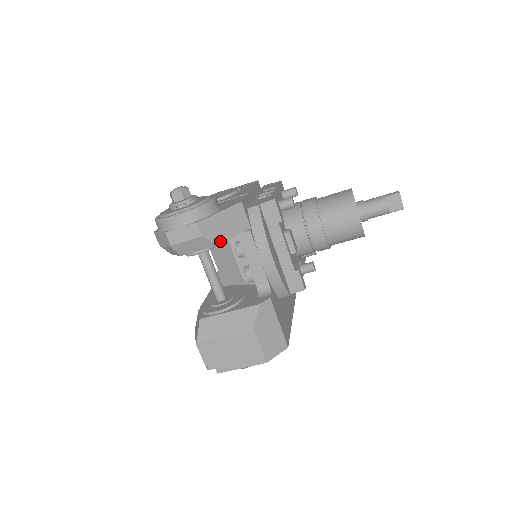
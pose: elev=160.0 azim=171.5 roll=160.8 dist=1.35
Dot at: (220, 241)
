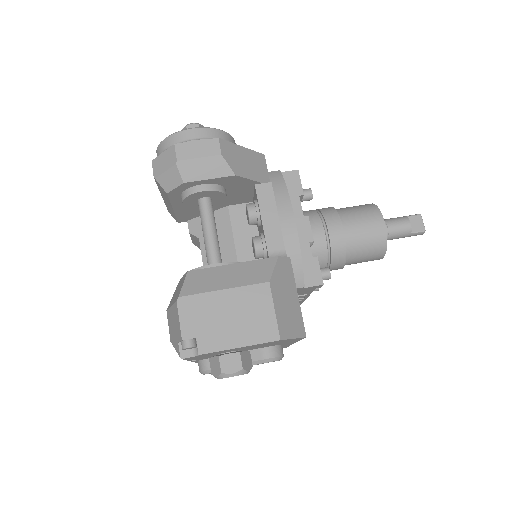
Dot at: (238, 173)
